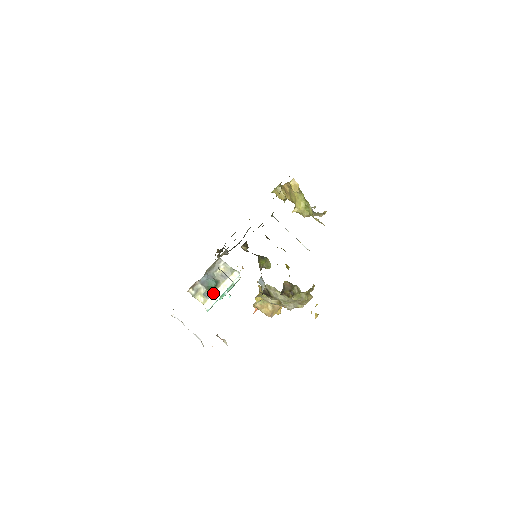
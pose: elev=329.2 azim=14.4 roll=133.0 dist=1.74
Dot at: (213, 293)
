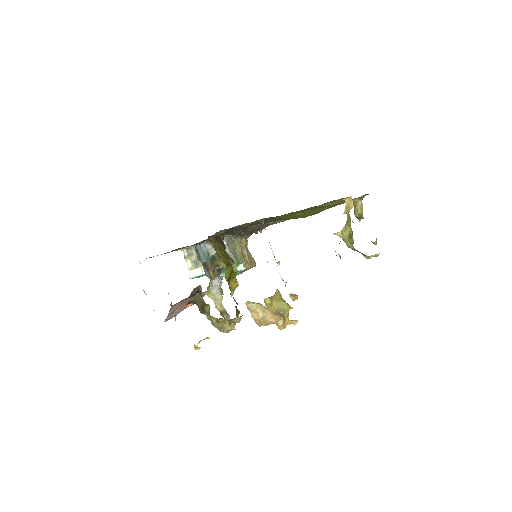
Dot at: (202, 266)
